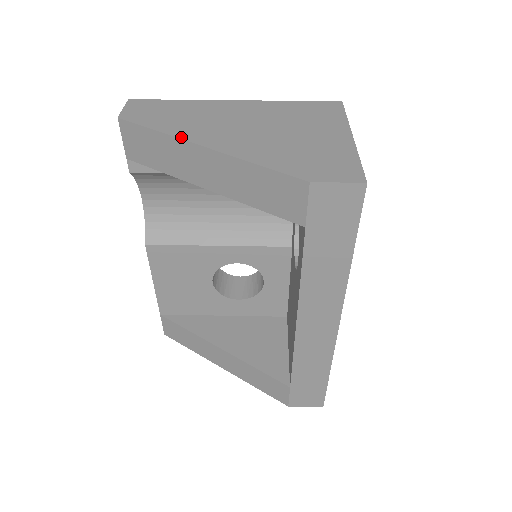
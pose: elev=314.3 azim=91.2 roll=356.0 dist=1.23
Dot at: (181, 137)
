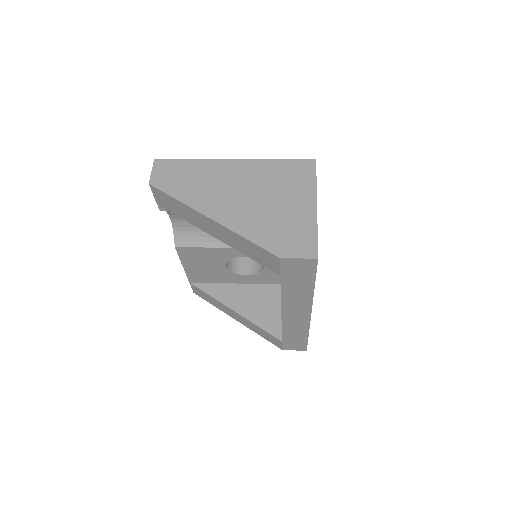
Dot at: (195, 208)
